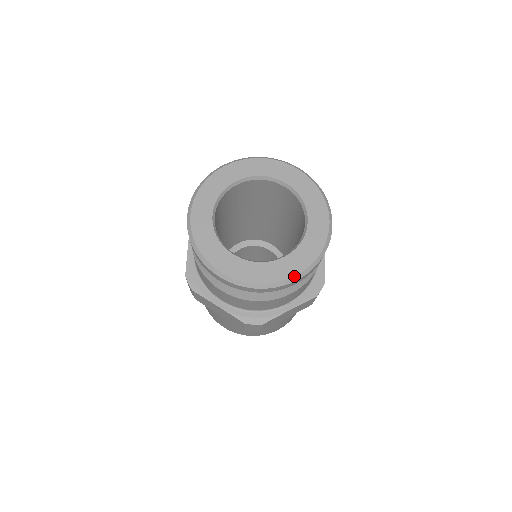
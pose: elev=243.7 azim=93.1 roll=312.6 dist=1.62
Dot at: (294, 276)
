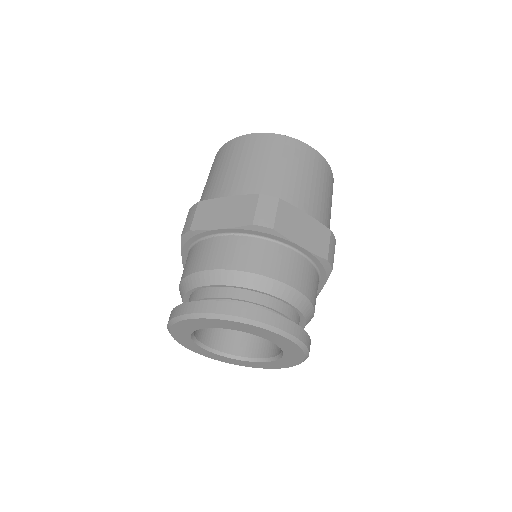
Dot at: occluded
